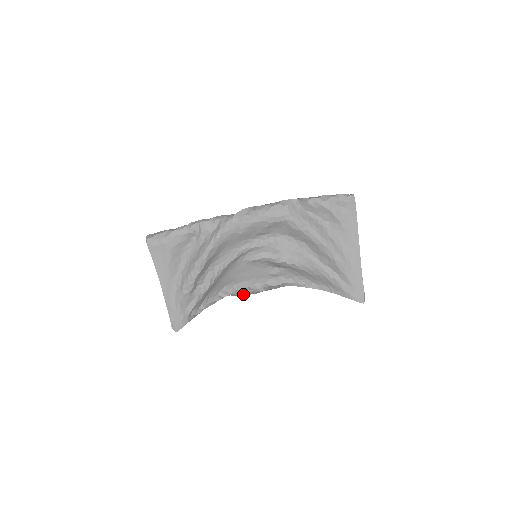
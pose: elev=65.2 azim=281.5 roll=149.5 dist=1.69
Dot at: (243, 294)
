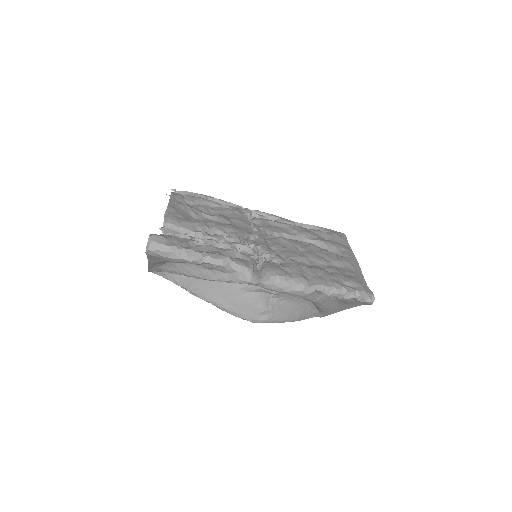
Dot at: occluded
